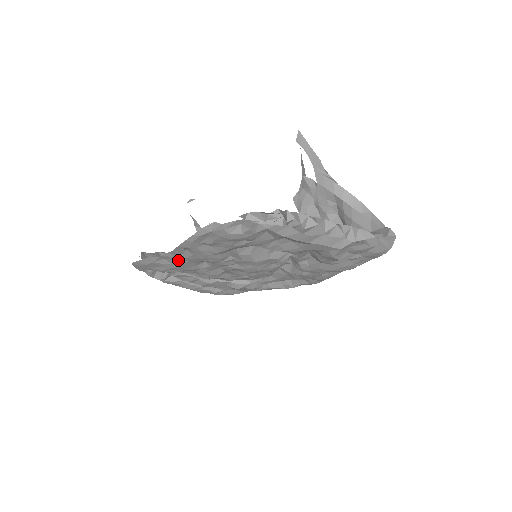
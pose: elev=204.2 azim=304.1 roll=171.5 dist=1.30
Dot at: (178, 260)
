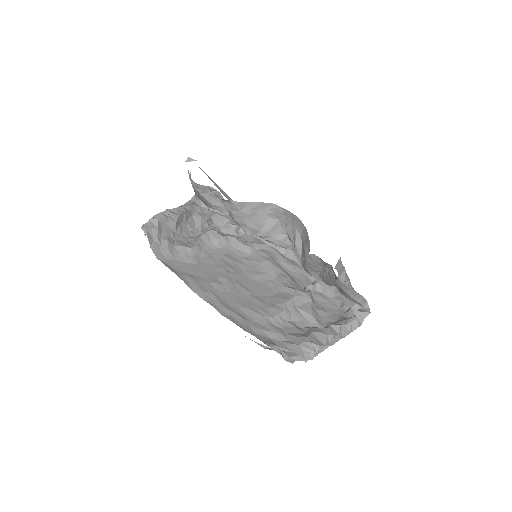
Dot at: occluded
